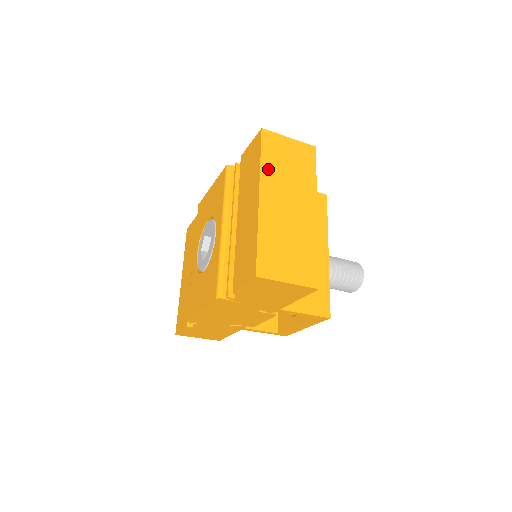
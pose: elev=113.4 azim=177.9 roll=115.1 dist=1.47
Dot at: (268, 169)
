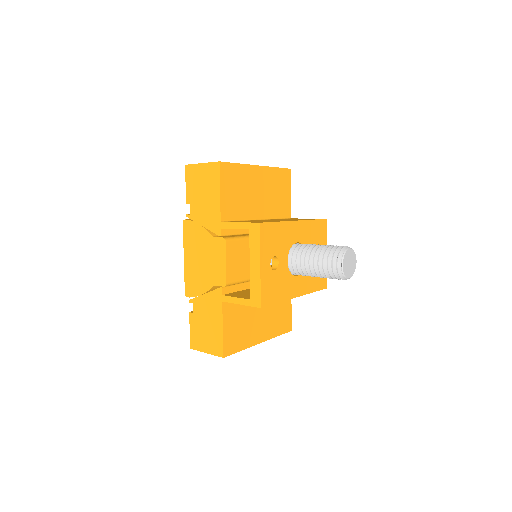
Dot at: occluded
